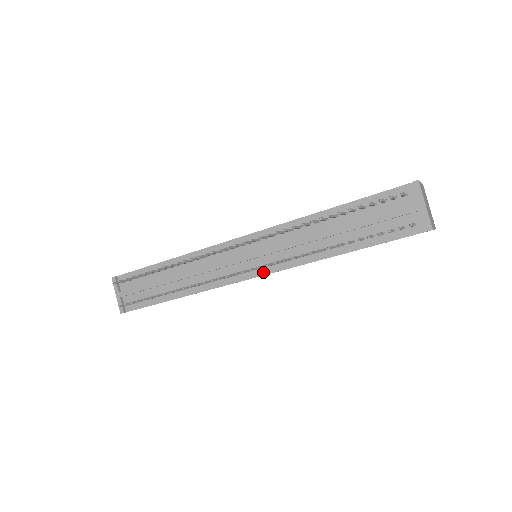
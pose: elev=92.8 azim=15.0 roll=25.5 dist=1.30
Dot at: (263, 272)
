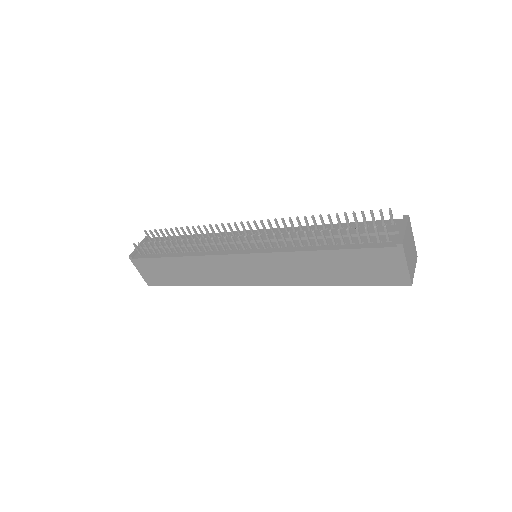
Dot at: (253, 251)
